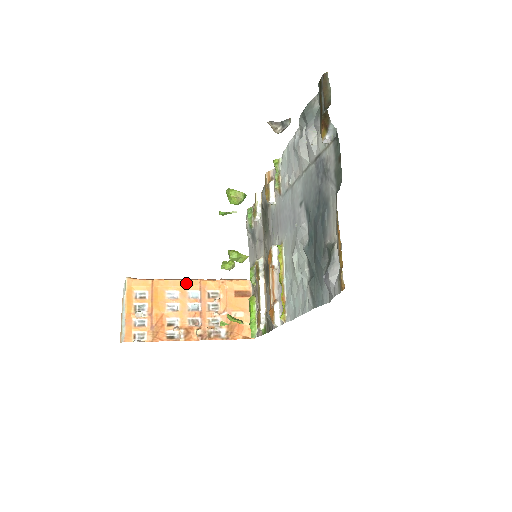
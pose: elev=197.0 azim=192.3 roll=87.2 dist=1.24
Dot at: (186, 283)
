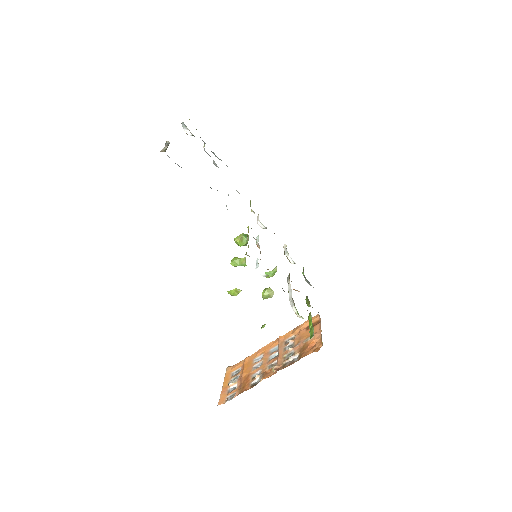
Dot at: (268, 346)
